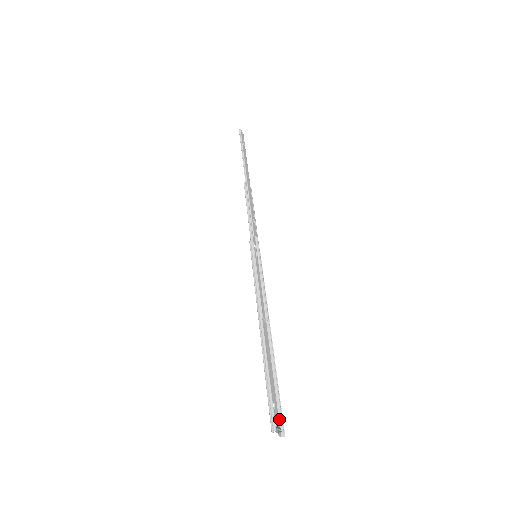
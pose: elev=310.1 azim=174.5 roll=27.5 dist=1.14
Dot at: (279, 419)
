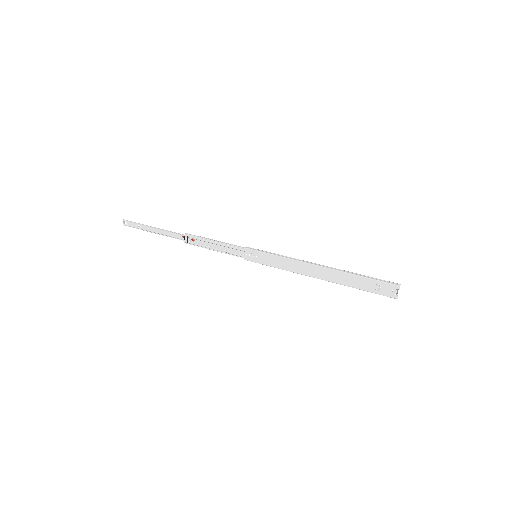
Dot at: (385, 295)
